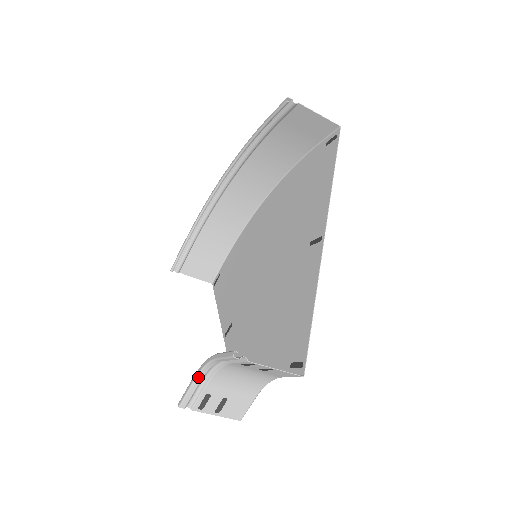
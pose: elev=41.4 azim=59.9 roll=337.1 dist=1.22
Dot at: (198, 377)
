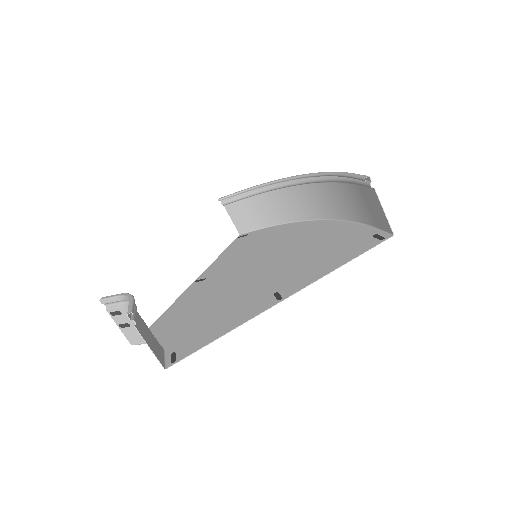
Dot at: (120, 297)
